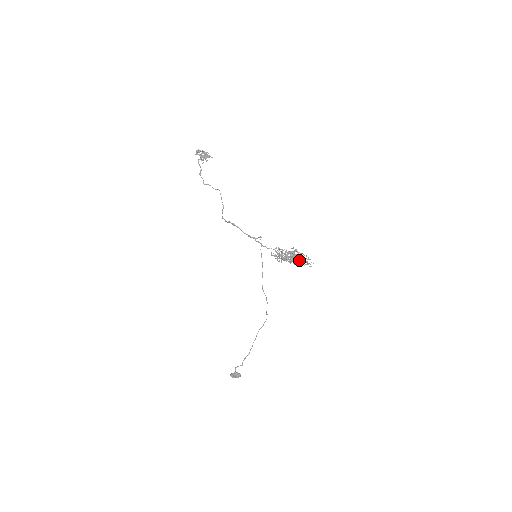
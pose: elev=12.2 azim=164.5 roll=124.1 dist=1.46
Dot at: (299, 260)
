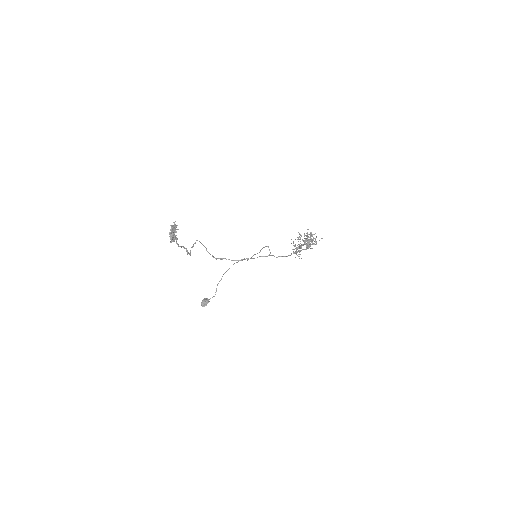
Dot at: occluded
